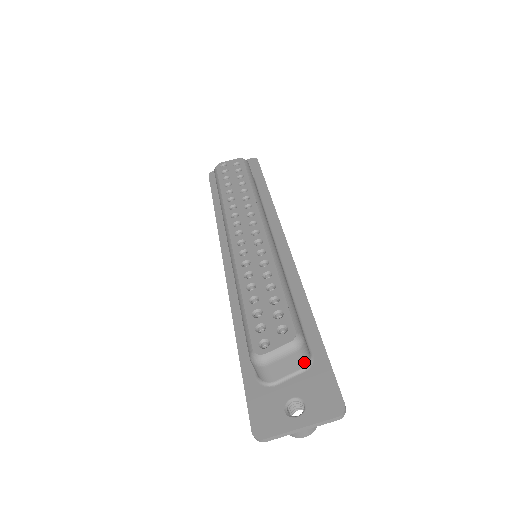
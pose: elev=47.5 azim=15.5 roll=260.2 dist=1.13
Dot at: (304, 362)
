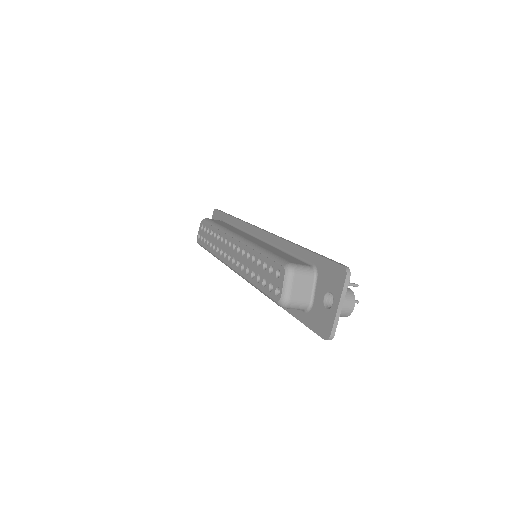
Dot at: (310, 274)
